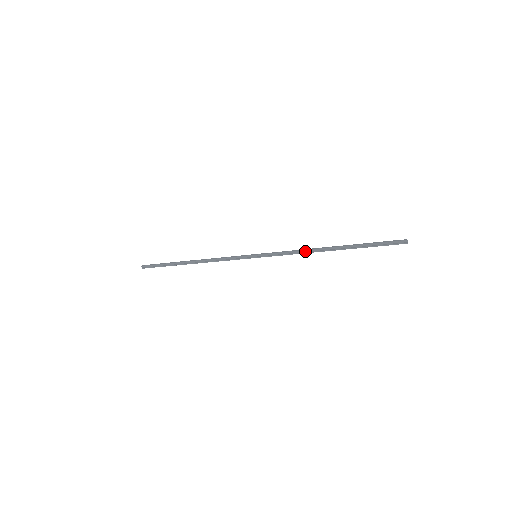
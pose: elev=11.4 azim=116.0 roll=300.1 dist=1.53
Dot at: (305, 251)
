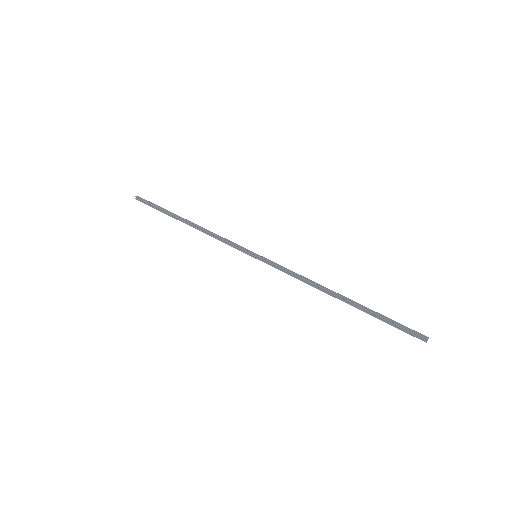
Dot at: (310, 282)
